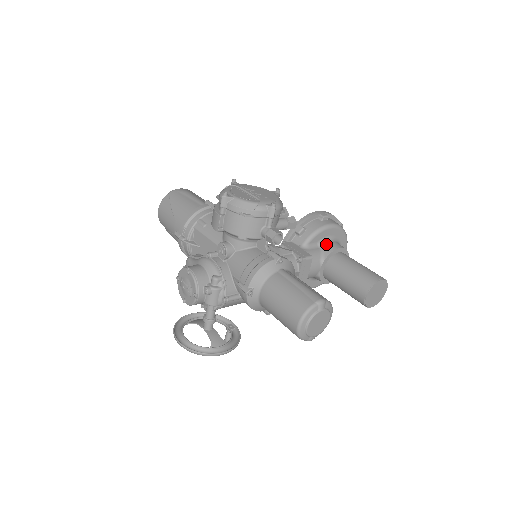
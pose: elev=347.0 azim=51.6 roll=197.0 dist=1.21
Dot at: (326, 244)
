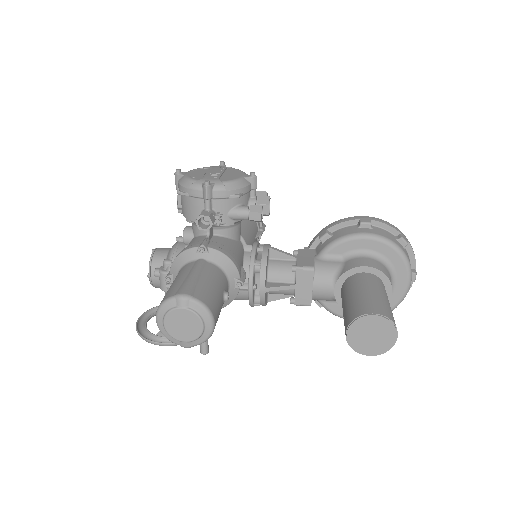
Dot at: (353, 259)
